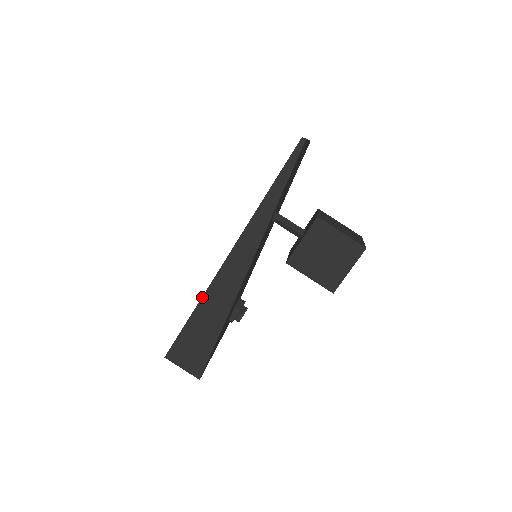
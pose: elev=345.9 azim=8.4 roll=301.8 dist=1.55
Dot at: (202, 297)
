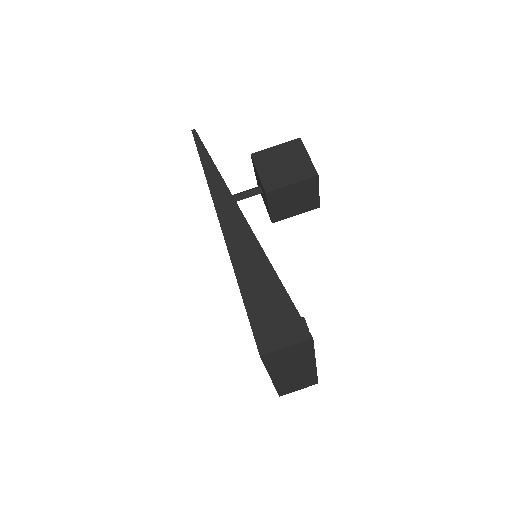
Dot at: occluded
